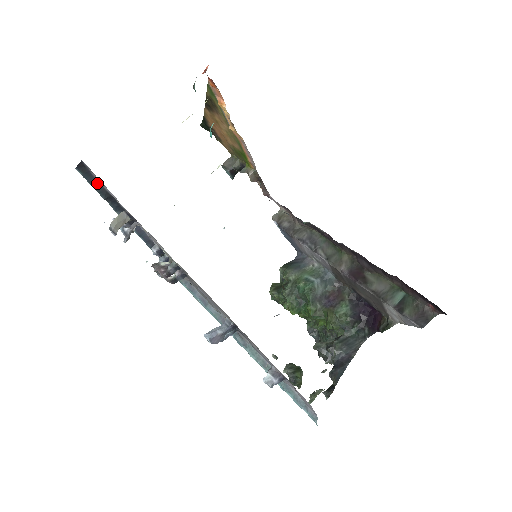
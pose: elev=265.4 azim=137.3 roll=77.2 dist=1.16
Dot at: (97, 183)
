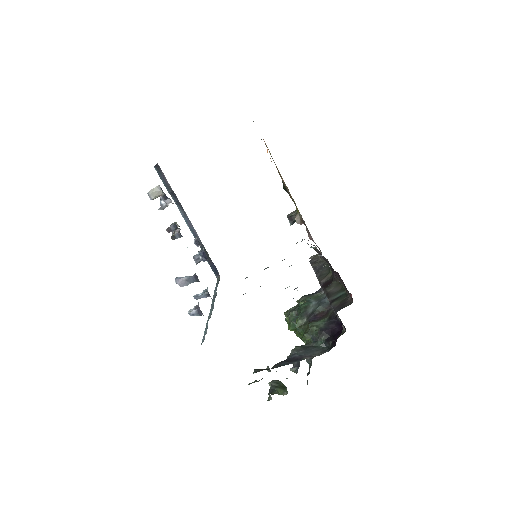
Dot at: (165, 180)
